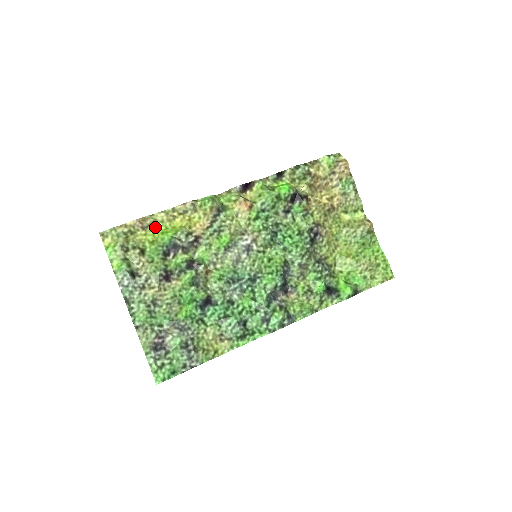
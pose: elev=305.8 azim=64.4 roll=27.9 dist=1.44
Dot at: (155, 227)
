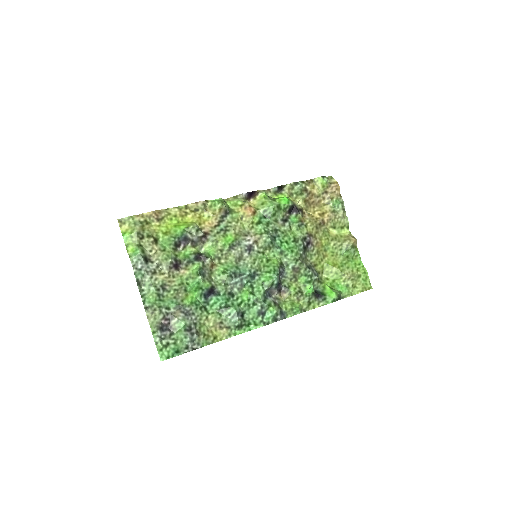
Dot at: (168, 220)
